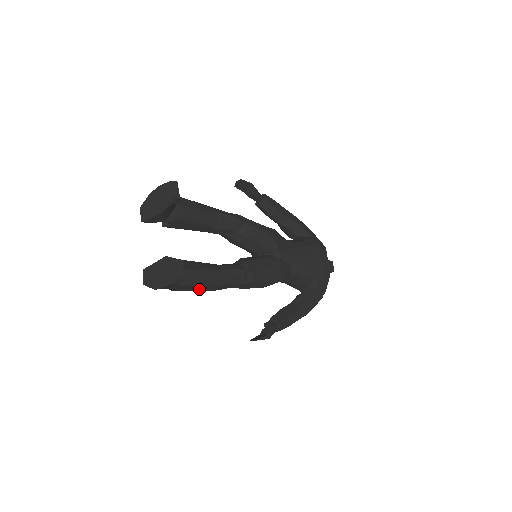
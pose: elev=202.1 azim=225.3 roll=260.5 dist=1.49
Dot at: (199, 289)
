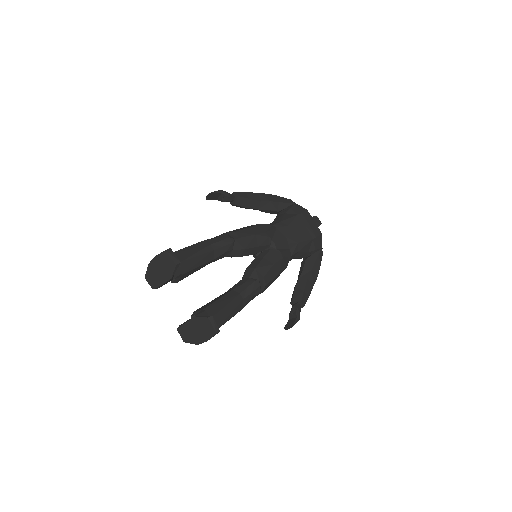
Dot at: (229, 319)
